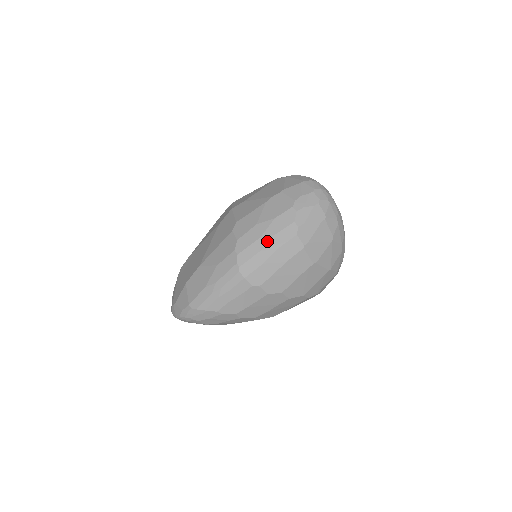
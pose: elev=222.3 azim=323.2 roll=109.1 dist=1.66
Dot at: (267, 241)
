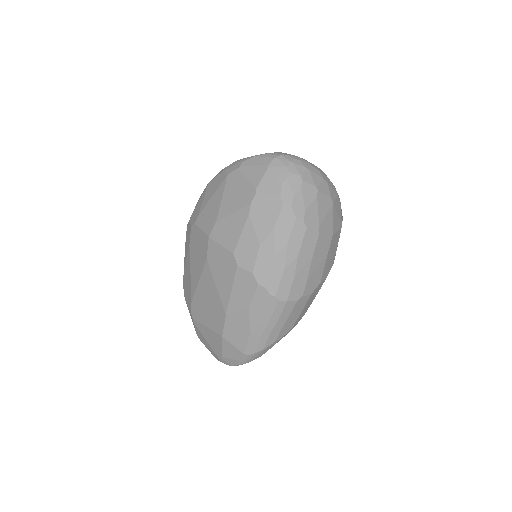
Dot at: (284, 255)
